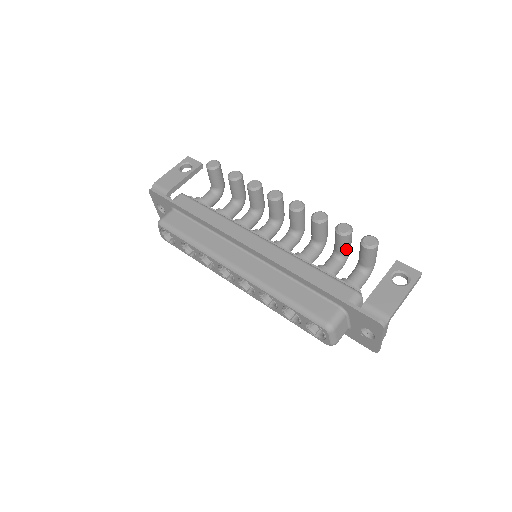
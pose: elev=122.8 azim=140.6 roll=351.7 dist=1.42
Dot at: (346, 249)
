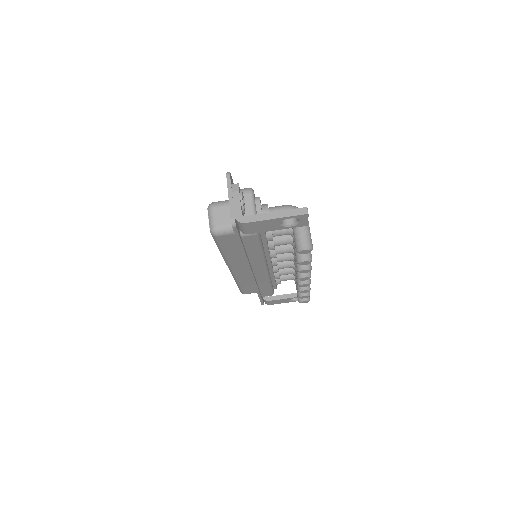
Dot at: occluded
